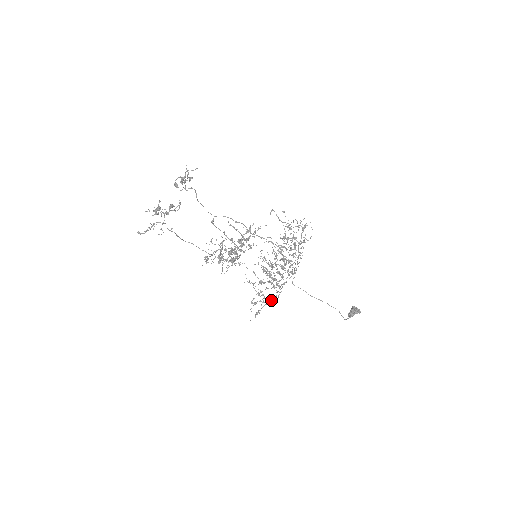
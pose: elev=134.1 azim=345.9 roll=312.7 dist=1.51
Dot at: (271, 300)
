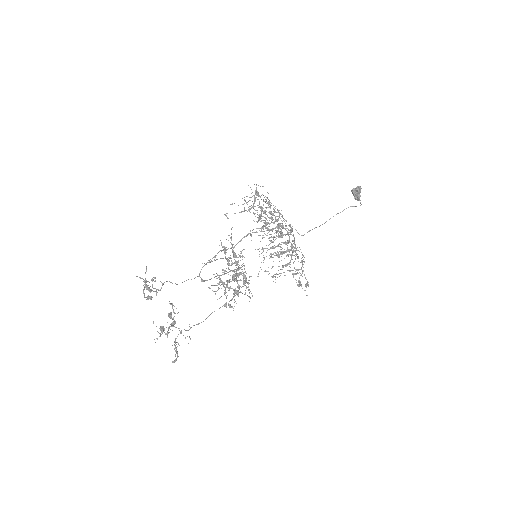
Dot at: occluded
